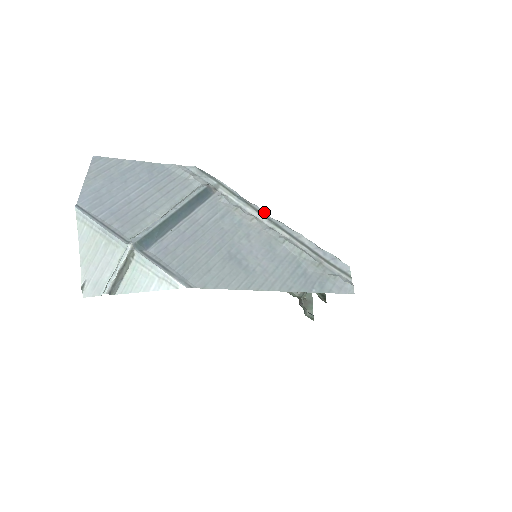
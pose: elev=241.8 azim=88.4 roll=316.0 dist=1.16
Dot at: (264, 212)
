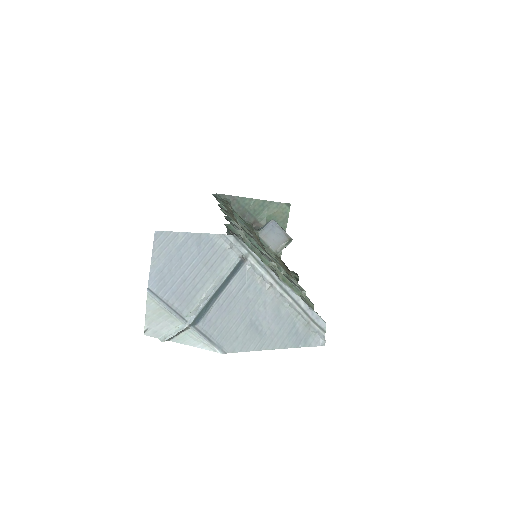
Dot at: (278, 278)
